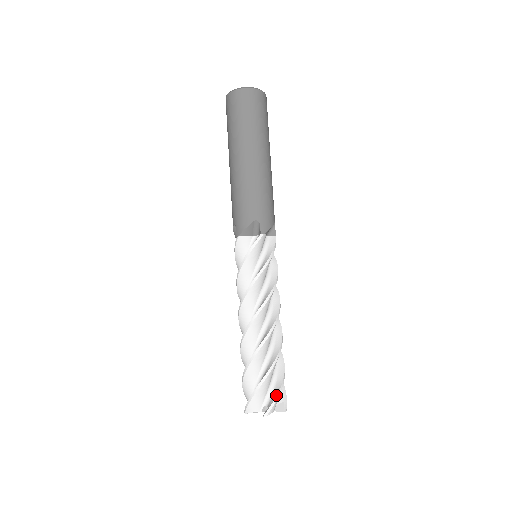
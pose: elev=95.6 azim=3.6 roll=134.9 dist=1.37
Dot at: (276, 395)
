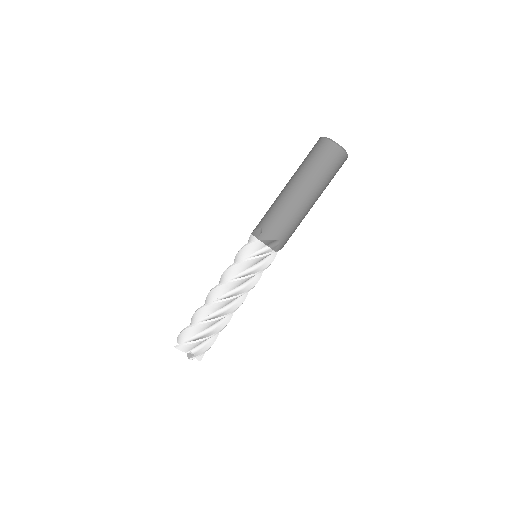
Dot at: (188, 342)
